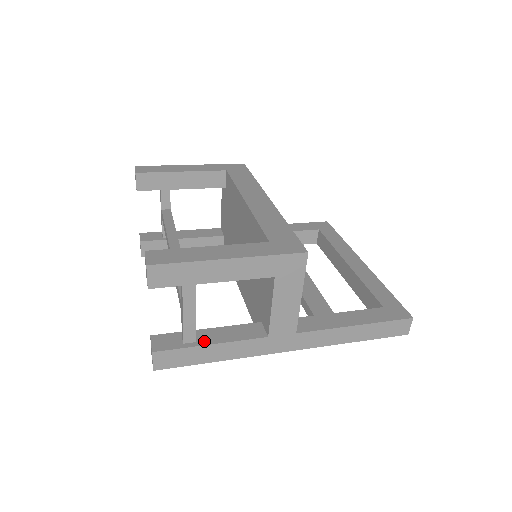
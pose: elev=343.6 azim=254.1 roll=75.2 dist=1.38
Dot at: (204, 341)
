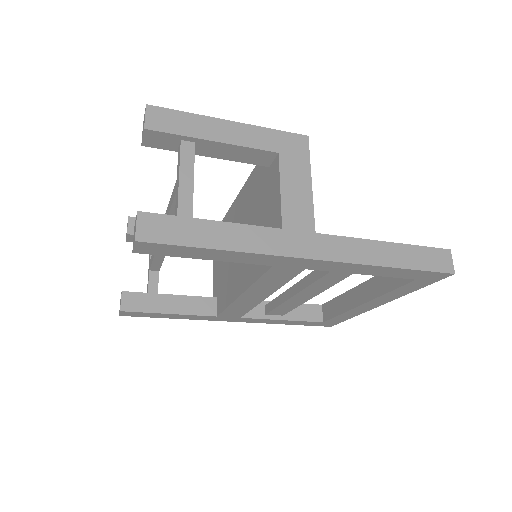
Dot at: (203, 222)
